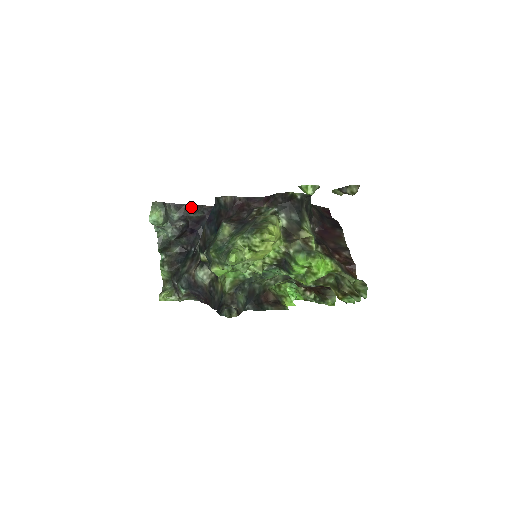
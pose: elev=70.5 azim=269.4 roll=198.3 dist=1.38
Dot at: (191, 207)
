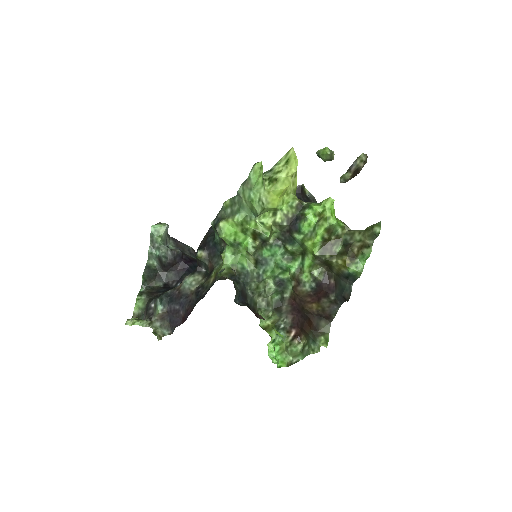
Dot at: (188, 248)
